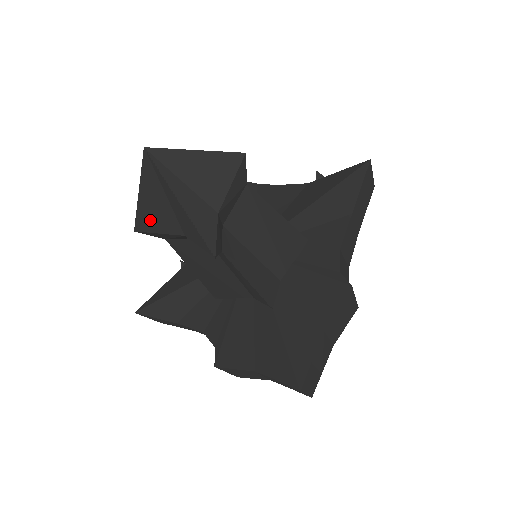
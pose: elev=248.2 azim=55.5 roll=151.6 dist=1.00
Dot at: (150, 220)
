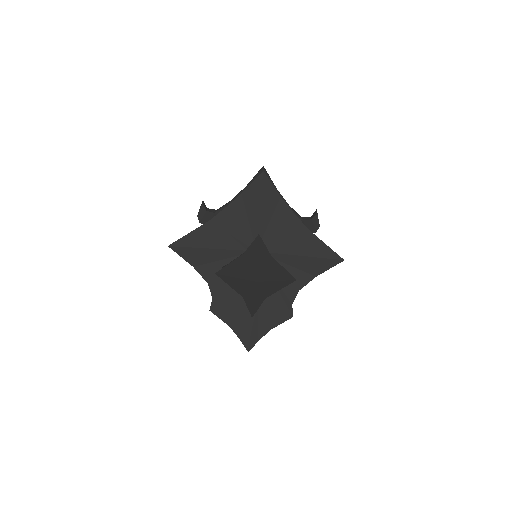
Dot at: (230, 282)
